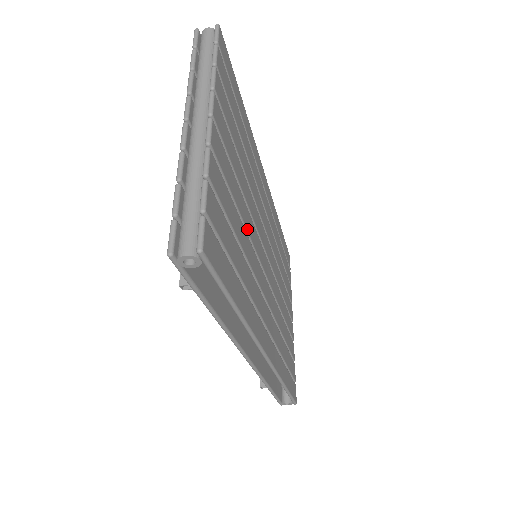
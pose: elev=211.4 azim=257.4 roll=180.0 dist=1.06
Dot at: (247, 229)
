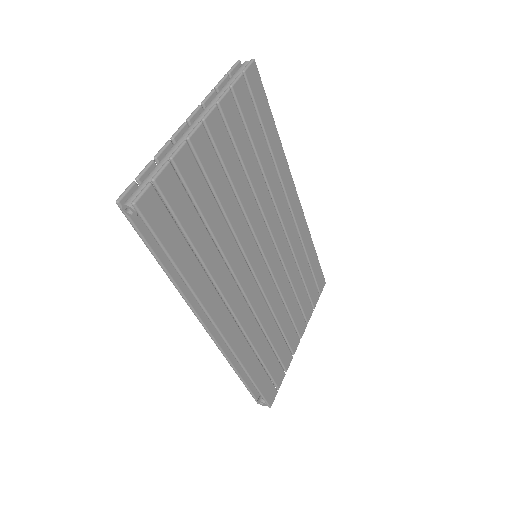
Dot at: (230, 221)
